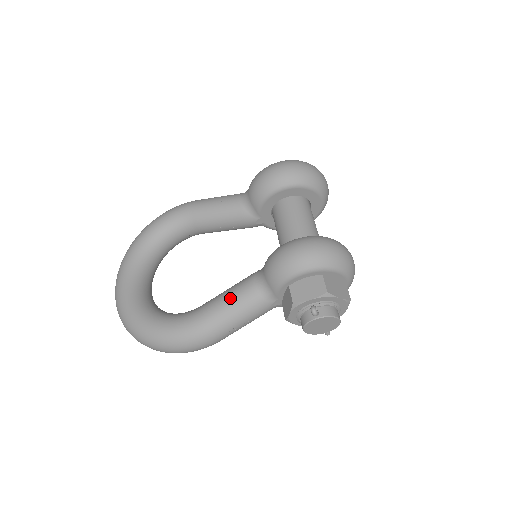
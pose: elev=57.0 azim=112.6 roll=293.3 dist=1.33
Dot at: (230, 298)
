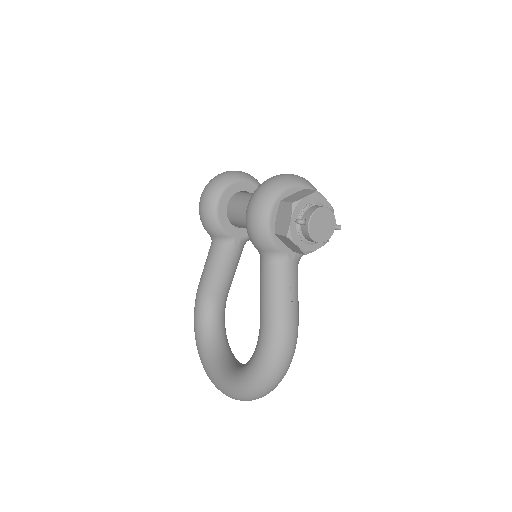
Dot at: (264, 291)
